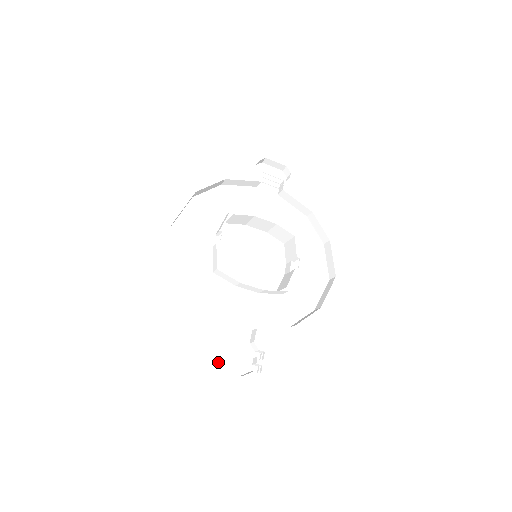
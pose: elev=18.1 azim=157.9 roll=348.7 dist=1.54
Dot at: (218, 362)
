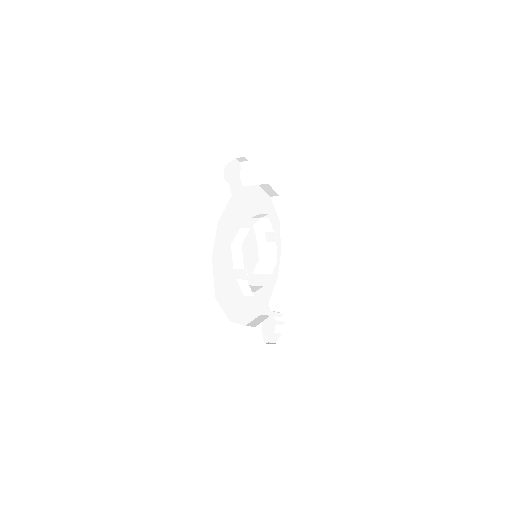
Dot at: (266, 340)
